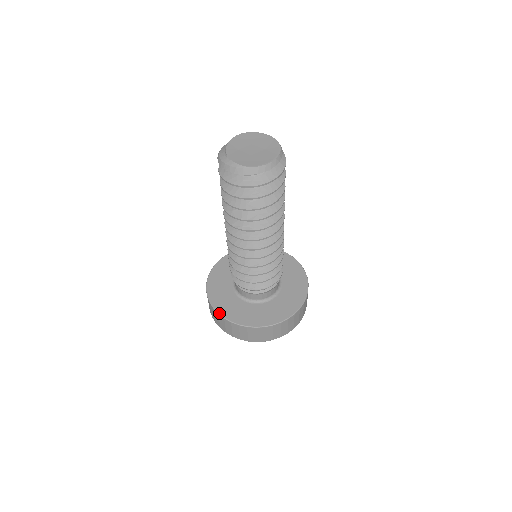
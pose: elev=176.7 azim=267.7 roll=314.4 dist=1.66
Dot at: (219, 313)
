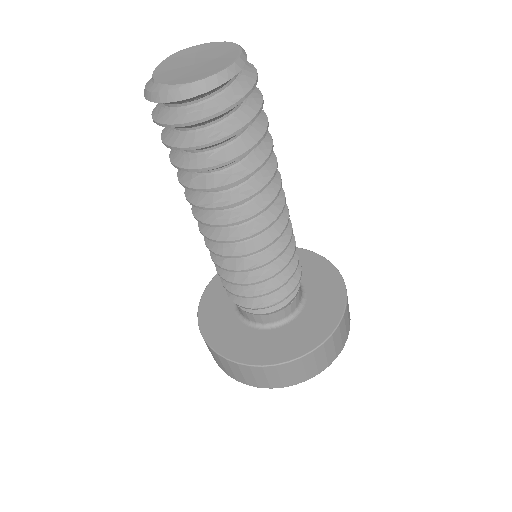
Dot at: (218, 352)
